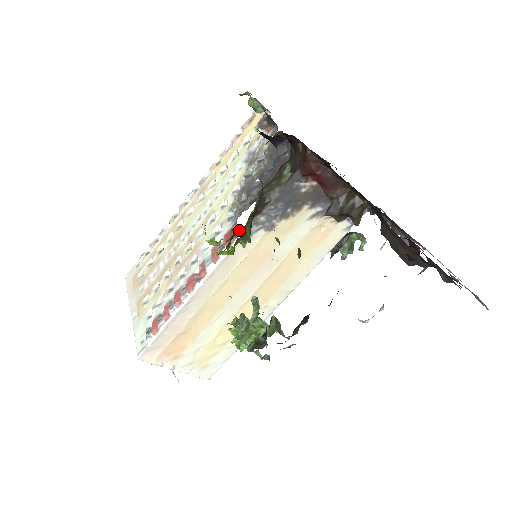
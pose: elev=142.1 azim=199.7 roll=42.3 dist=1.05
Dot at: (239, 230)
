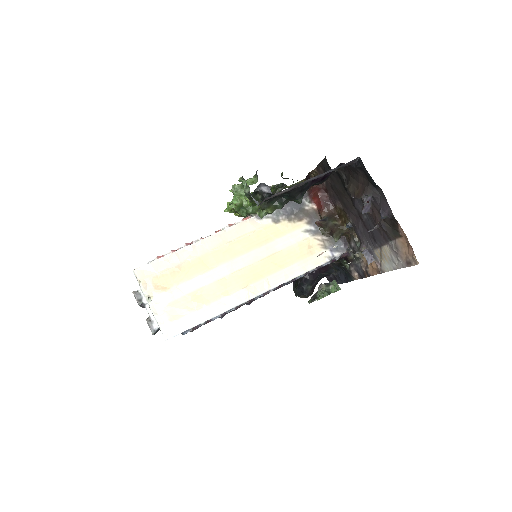
Dot at: occluded
